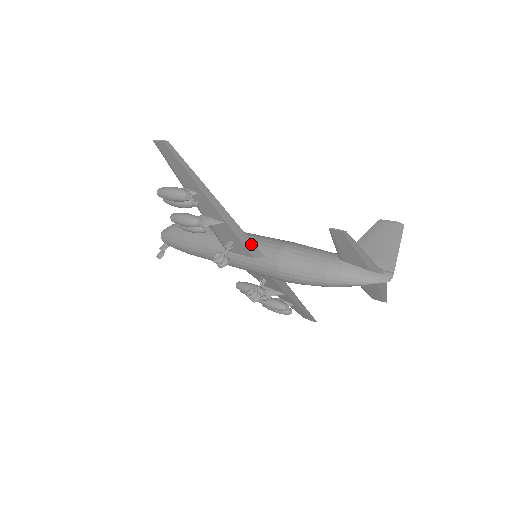
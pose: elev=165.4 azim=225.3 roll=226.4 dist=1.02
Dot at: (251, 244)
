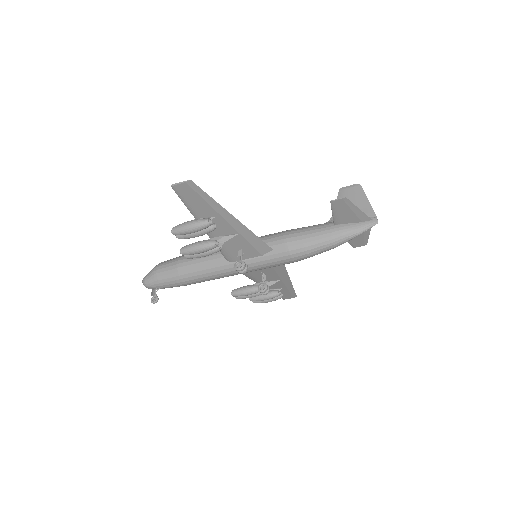
Dot at: (261, 244)
